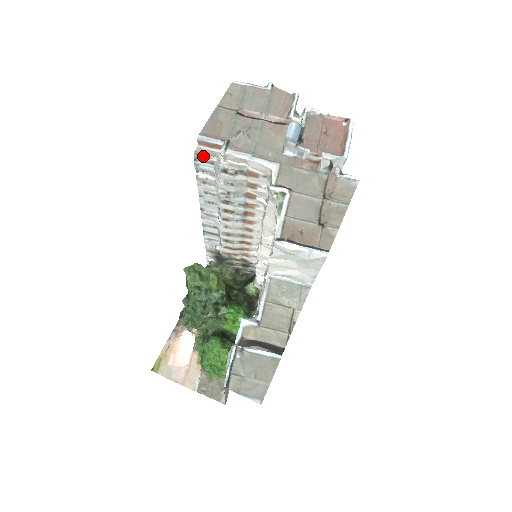
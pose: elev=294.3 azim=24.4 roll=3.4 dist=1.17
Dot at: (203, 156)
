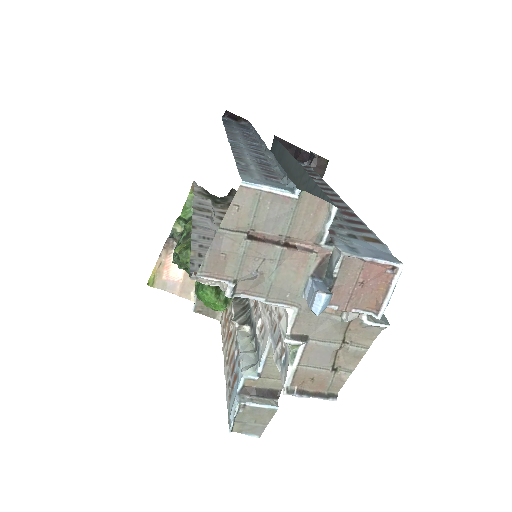
Dot at: (202, 282)
